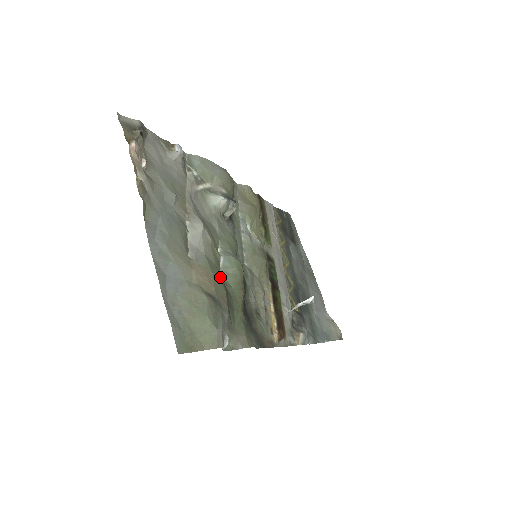
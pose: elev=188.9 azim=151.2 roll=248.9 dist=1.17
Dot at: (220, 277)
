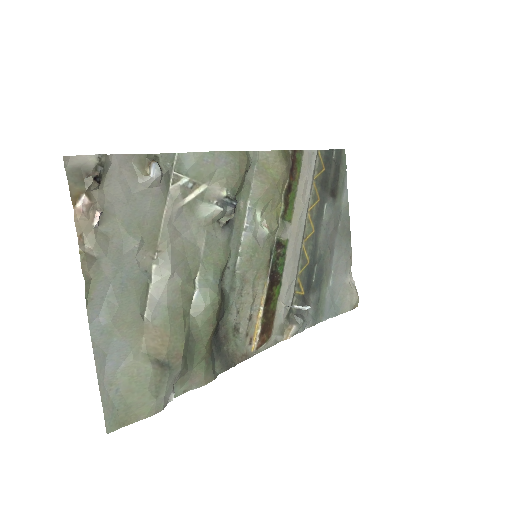
Dot at: (183, 324)
